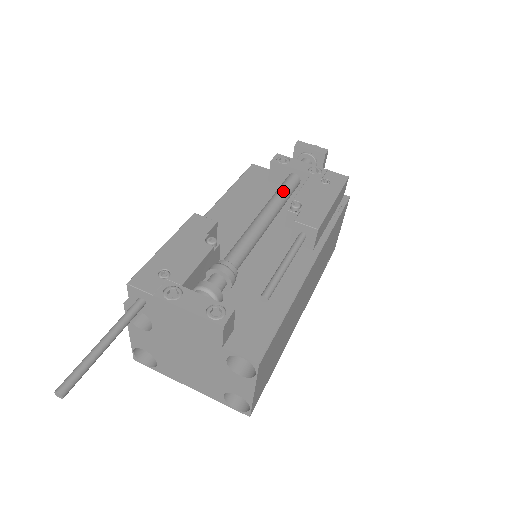
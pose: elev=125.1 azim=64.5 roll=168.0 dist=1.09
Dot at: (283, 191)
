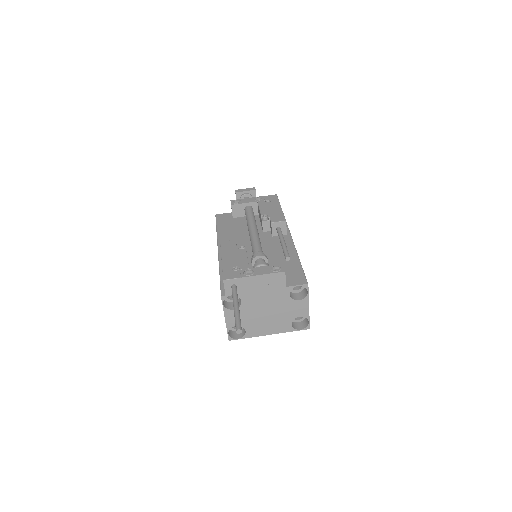
Dot at: (251, 215)
